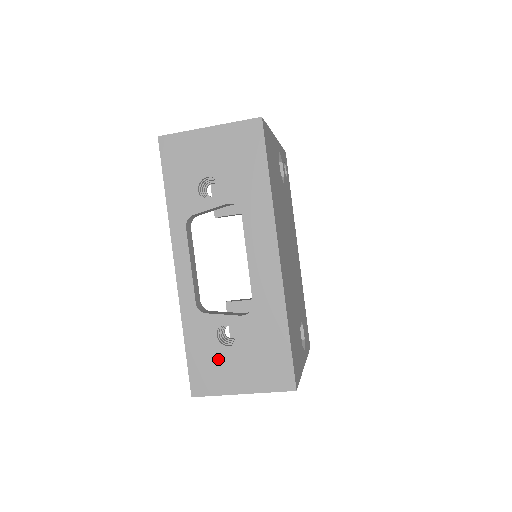
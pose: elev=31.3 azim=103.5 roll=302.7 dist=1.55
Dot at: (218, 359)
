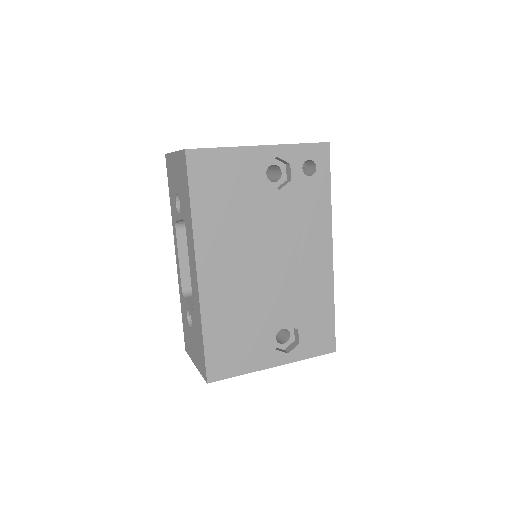
Dot at: (189, 333)
